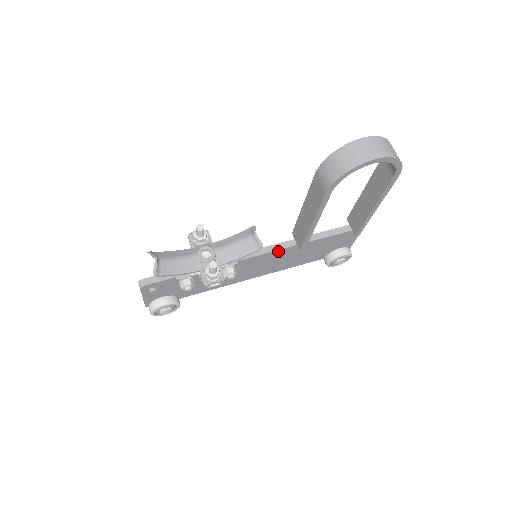
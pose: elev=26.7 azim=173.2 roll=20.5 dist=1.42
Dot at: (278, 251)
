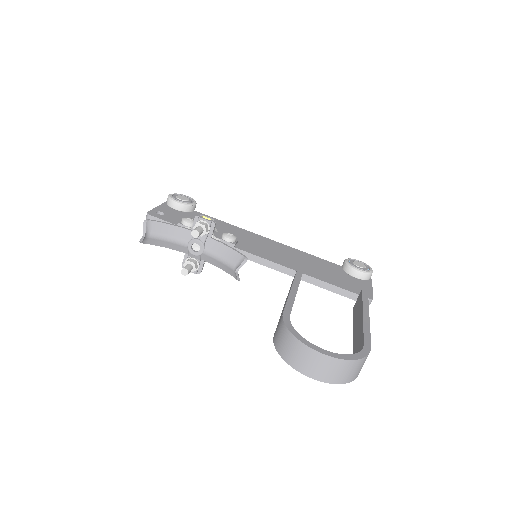
Dot at: (275, 268)
